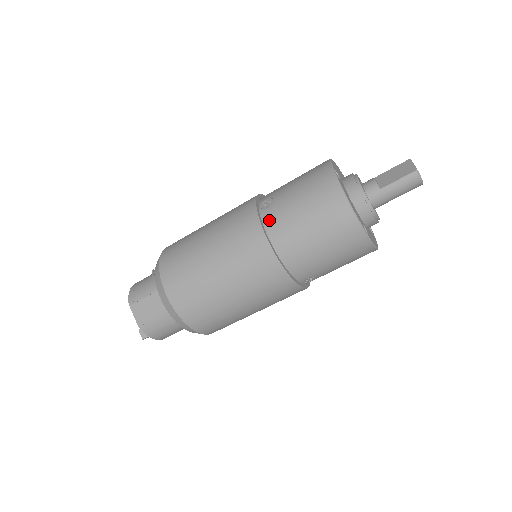
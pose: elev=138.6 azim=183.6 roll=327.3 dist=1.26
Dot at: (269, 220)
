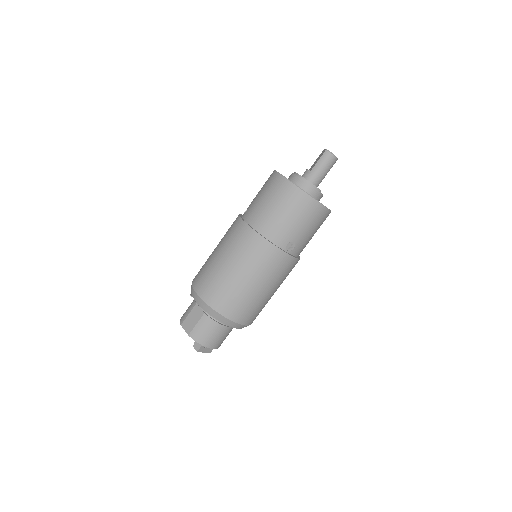
Dot at: (247, 216)
